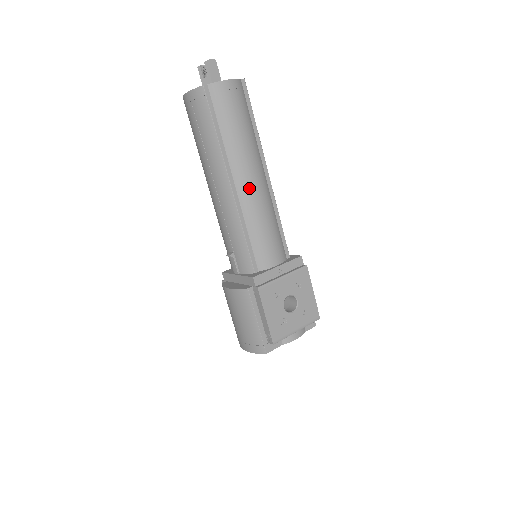
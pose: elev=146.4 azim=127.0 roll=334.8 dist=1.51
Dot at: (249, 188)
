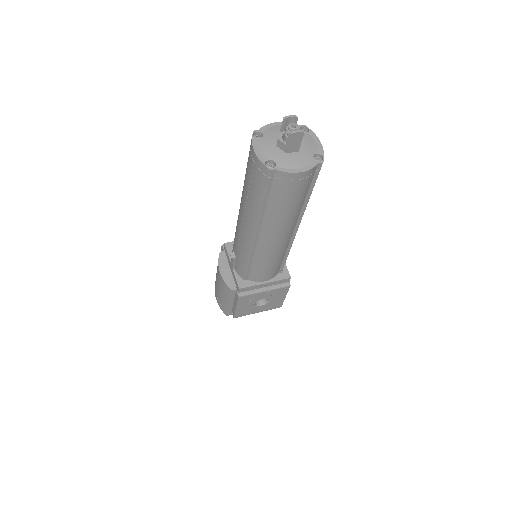
Dot at: (270, 242)
